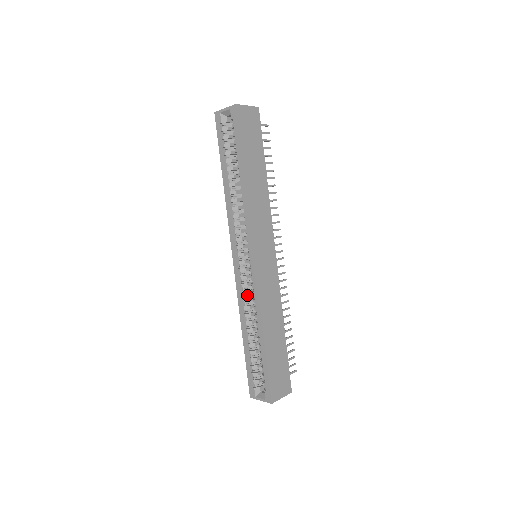
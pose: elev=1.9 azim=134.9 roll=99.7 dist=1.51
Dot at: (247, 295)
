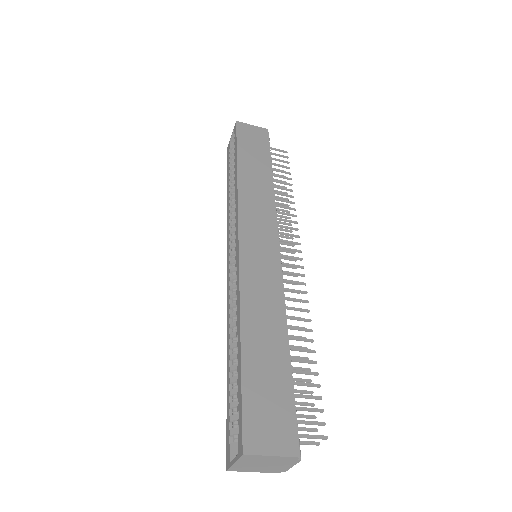
Dot at: occluded
